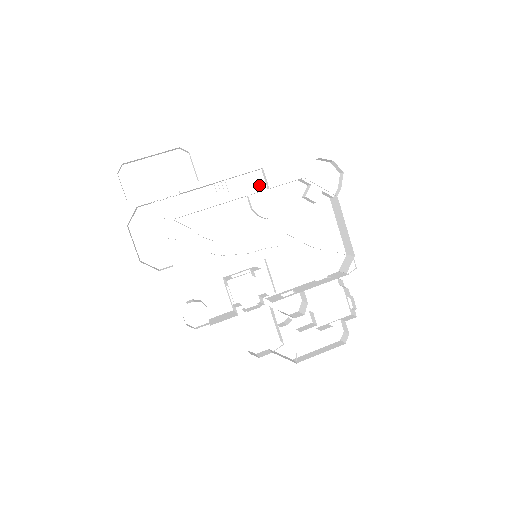
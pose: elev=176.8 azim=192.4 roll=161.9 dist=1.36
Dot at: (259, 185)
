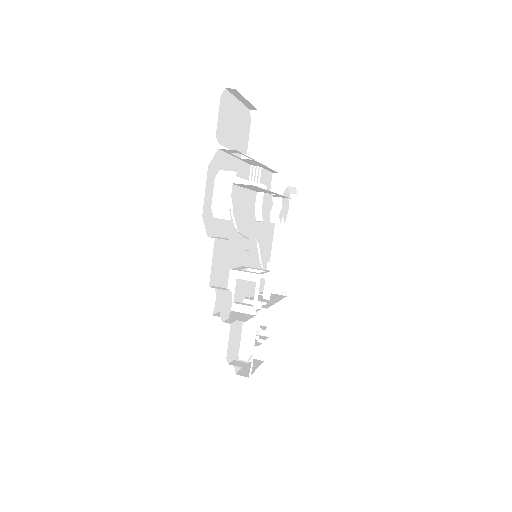
Dot at: (269, 187)
